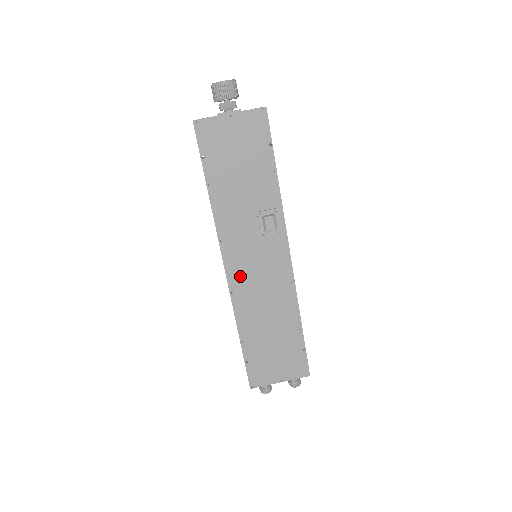
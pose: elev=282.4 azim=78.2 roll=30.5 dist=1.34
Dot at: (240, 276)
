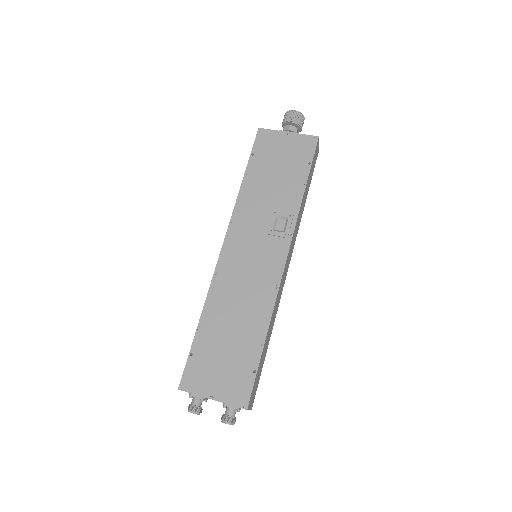
Dot at: (231, 260)
